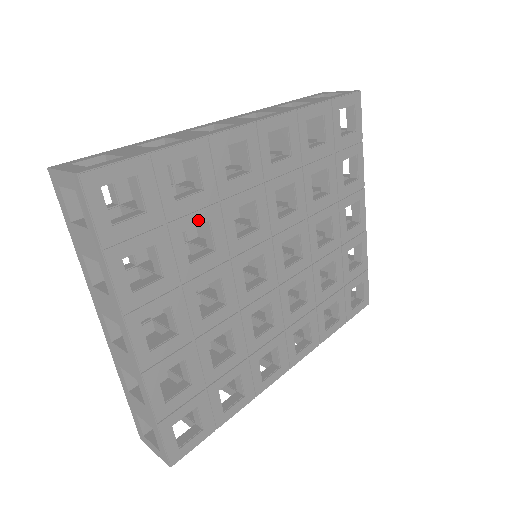
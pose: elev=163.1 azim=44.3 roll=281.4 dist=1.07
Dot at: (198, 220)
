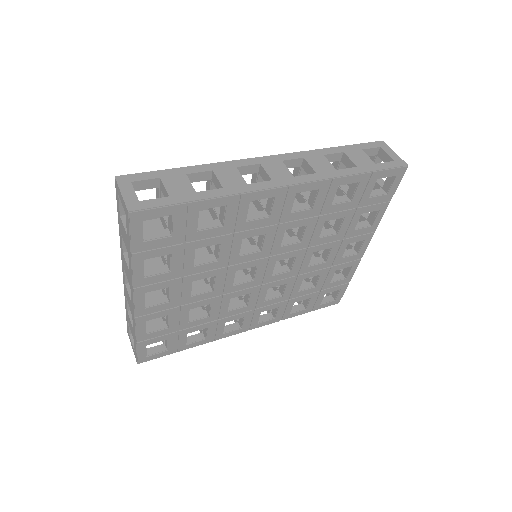
Dot at: (211, 243)
